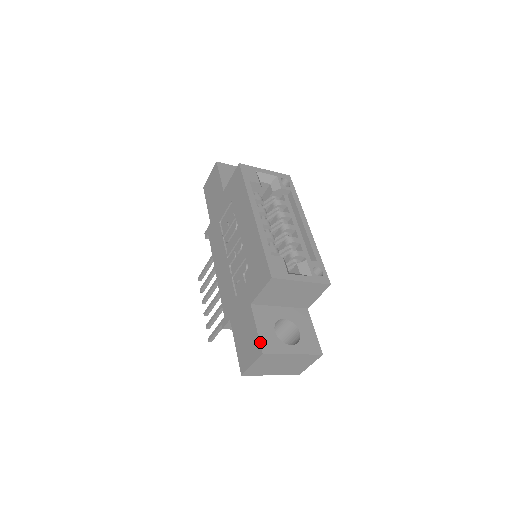
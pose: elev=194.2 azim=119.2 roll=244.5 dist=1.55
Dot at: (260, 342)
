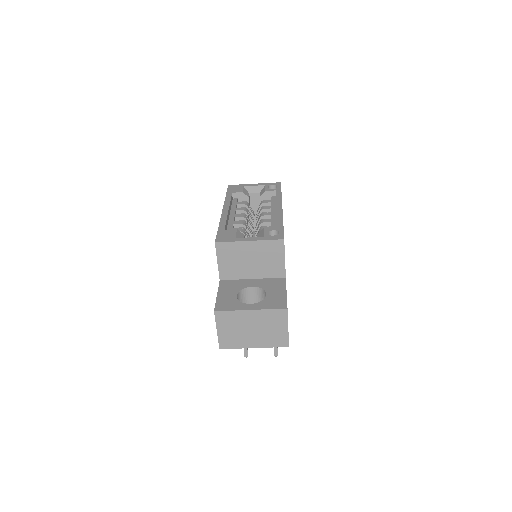
Dot at: (216, 304)
